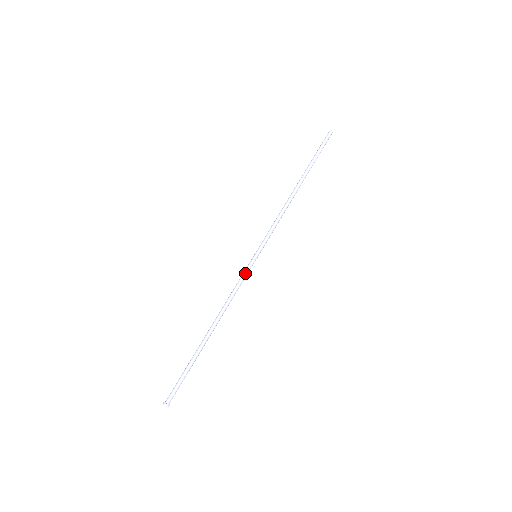
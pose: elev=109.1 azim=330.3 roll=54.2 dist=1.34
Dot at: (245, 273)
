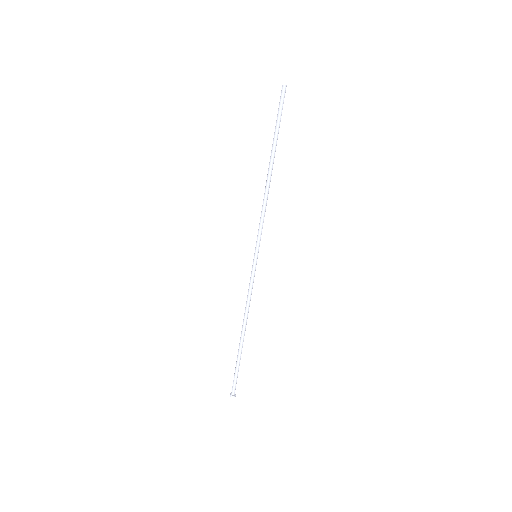
Dot at: (254, 276)
